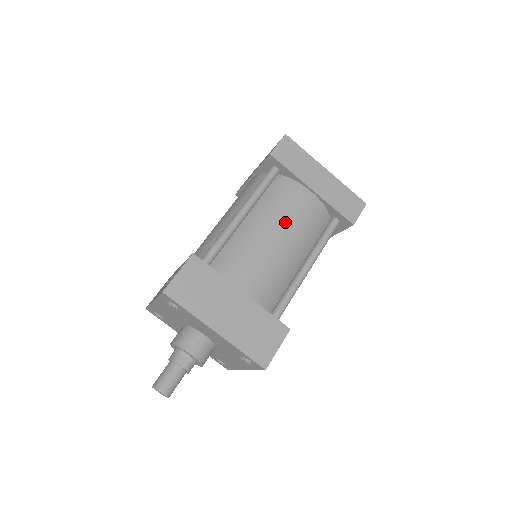
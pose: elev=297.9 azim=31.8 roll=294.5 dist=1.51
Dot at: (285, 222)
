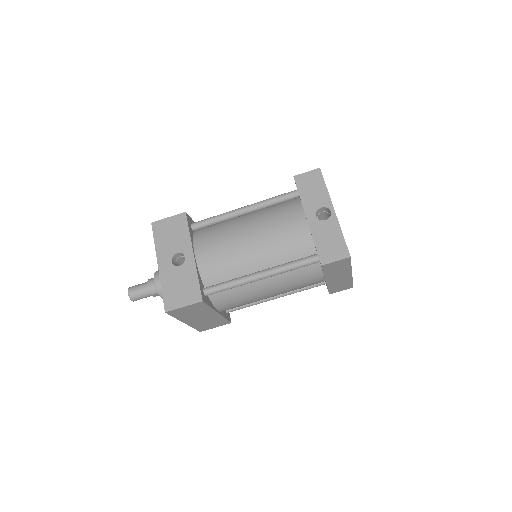
Dot at: (285, 289)
